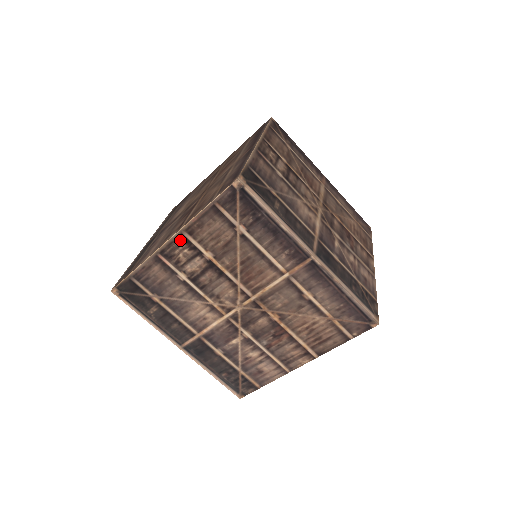
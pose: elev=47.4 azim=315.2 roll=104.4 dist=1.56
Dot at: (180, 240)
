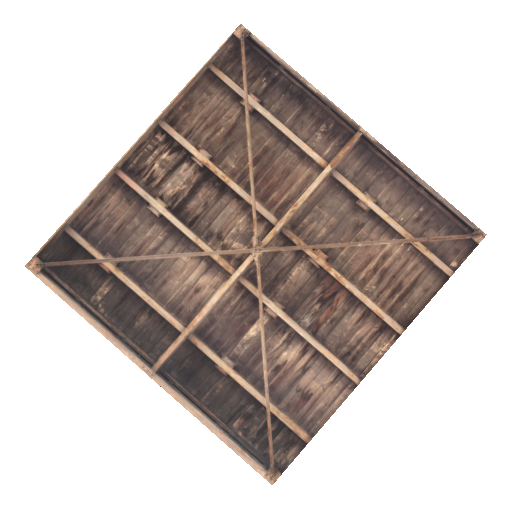
Dot at: (155, 138)
